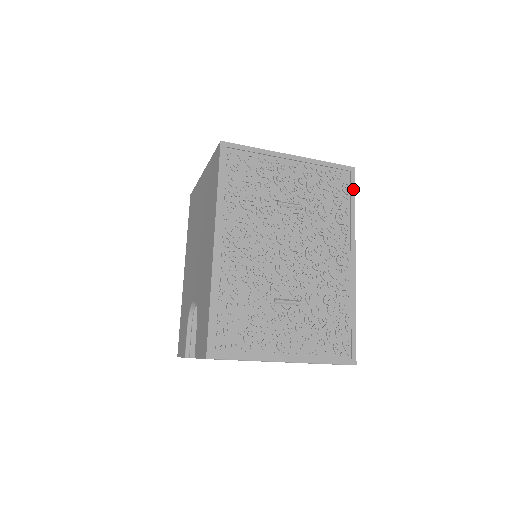
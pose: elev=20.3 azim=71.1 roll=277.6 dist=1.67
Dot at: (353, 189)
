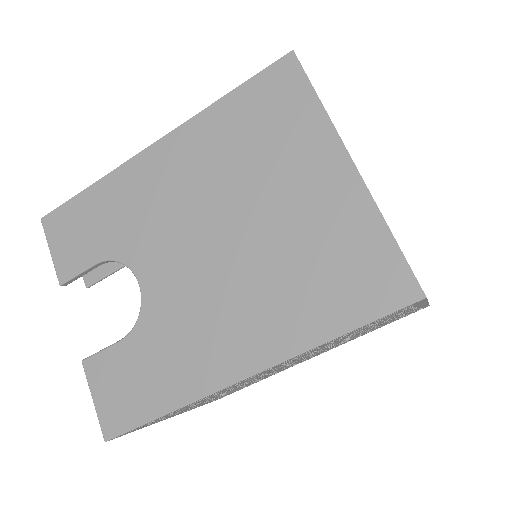
Dot at: occluded
